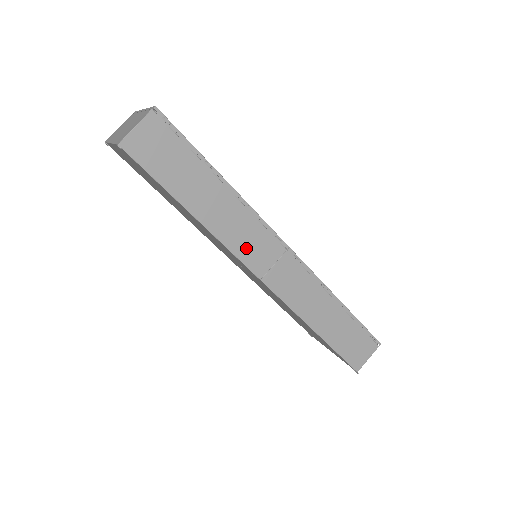
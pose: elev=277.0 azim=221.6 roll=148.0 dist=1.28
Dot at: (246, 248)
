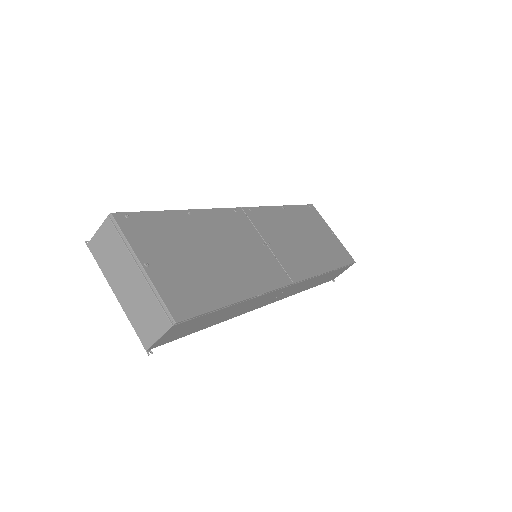
Dot at: (258, 305)
